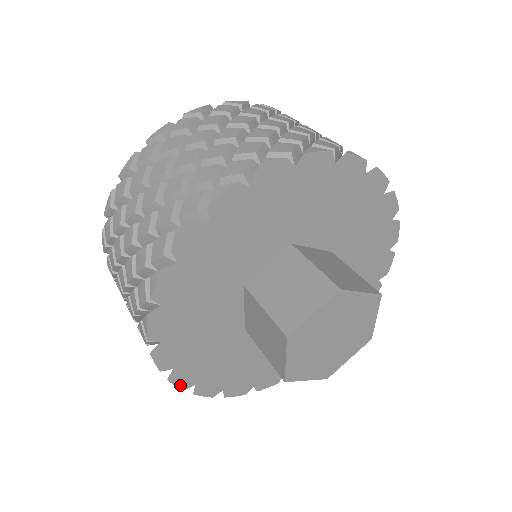
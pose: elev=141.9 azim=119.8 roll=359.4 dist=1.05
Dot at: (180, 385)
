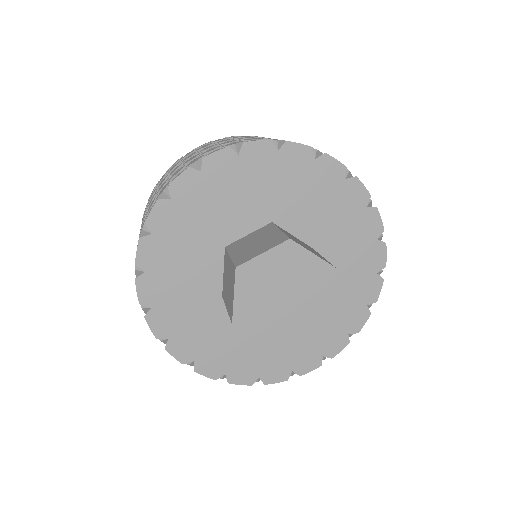
Dot at: (155, 331)
